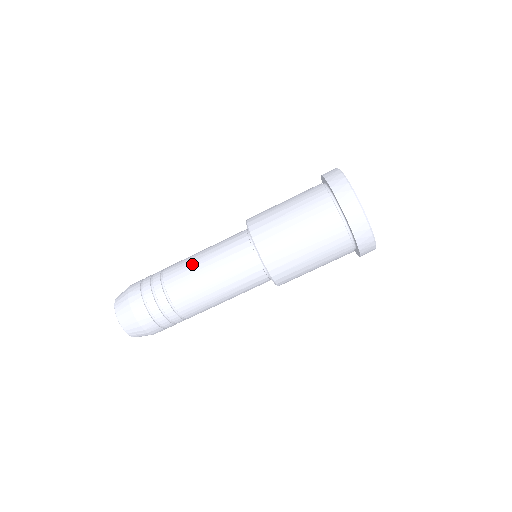
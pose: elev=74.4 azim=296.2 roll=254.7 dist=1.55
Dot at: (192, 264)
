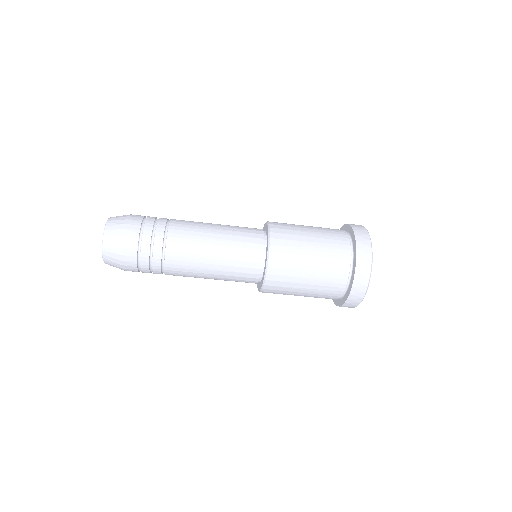
Dot at: (198, 270)
